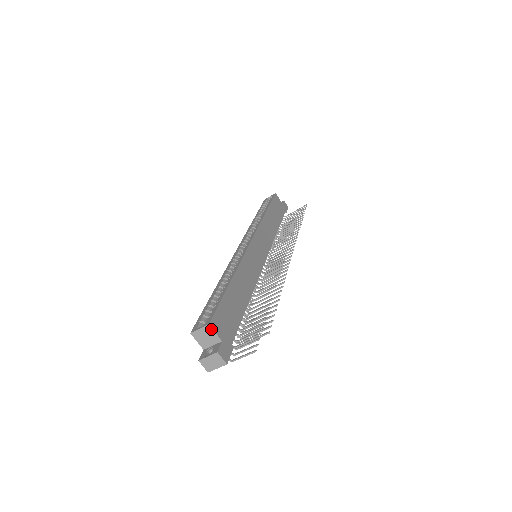
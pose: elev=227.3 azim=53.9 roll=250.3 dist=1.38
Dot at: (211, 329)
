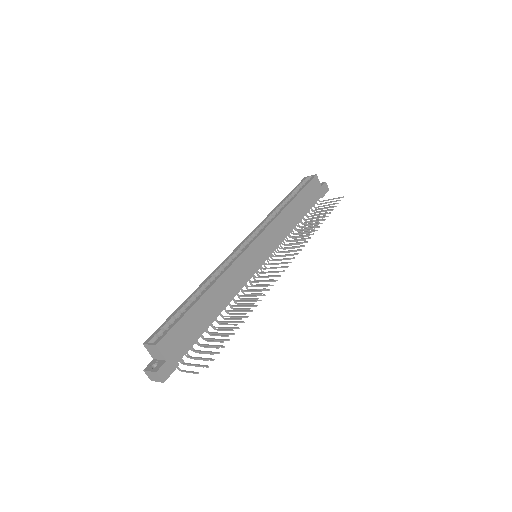
Dot at: (158, 349)
